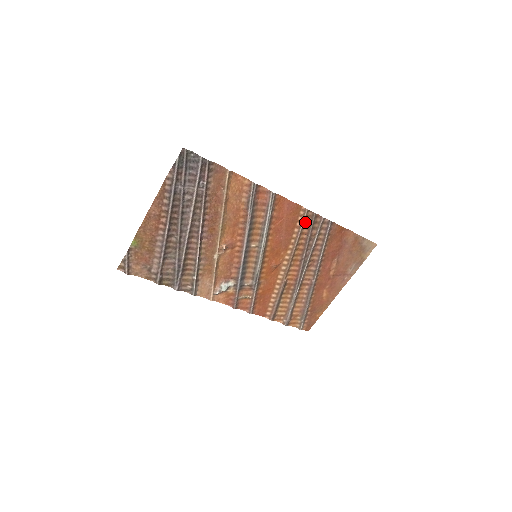
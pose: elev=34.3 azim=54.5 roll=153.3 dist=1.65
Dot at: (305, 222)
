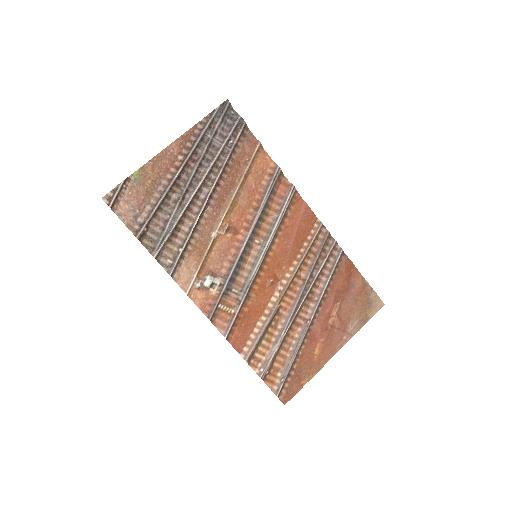
Dot at: (317, 239)
